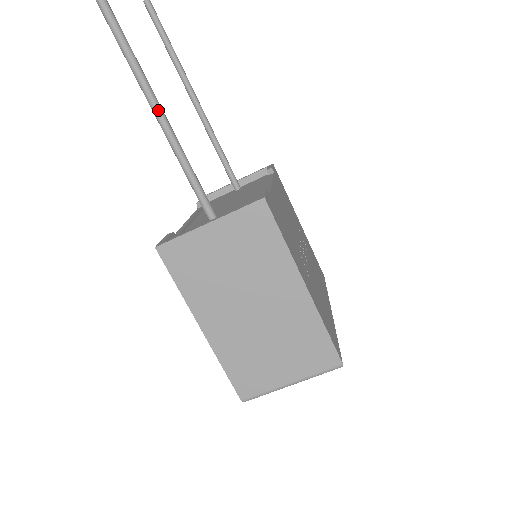
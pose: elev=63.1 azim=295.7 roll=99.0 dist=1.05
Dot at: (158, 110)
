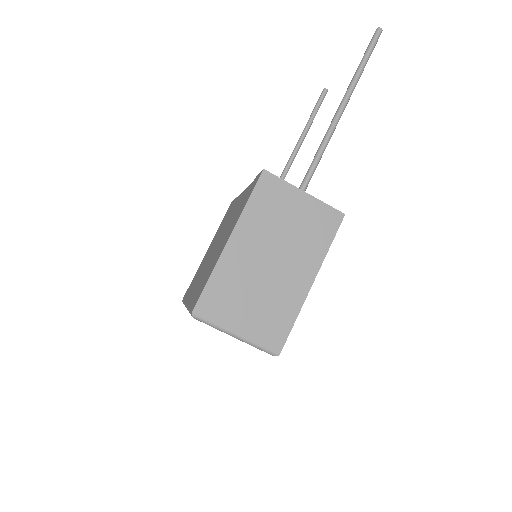
Dot at: (337, 121)
